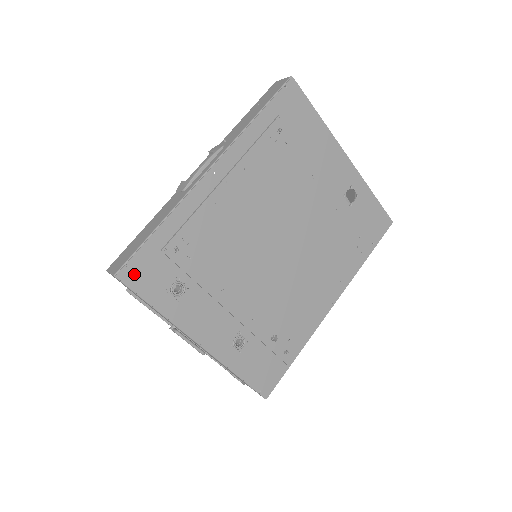
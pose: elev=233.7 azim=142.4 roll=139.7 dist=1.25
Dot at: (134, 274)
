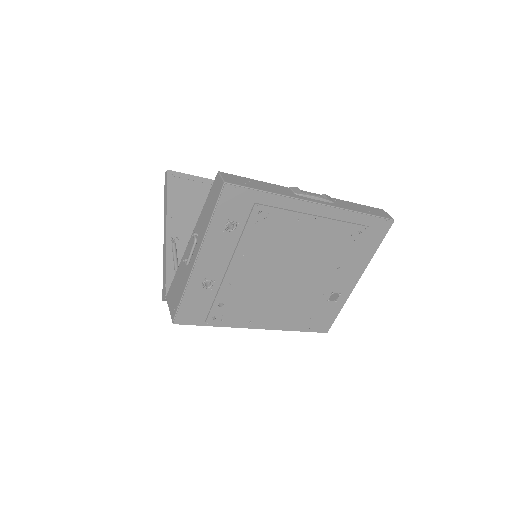
Dot at: (231, 194)
